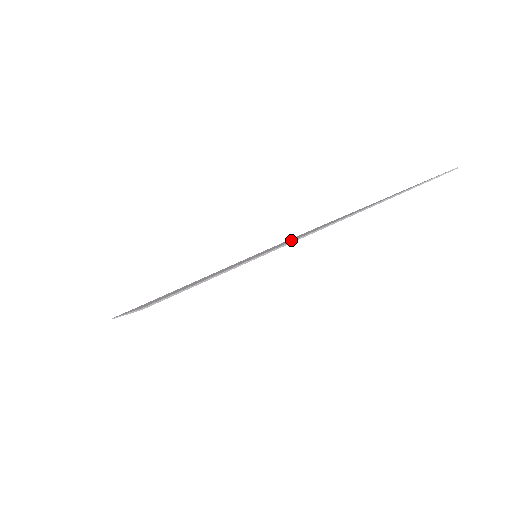
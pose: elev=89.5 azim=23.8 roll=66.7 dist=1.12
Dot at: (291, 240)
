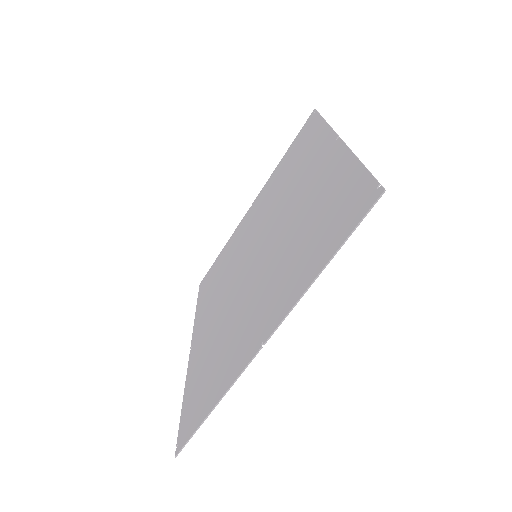
Dot at: (257, 304)
